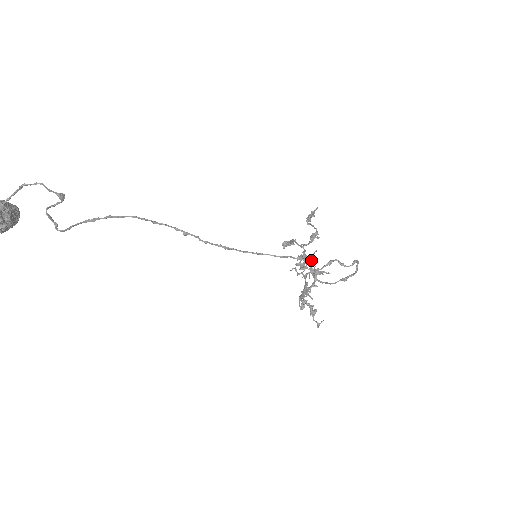
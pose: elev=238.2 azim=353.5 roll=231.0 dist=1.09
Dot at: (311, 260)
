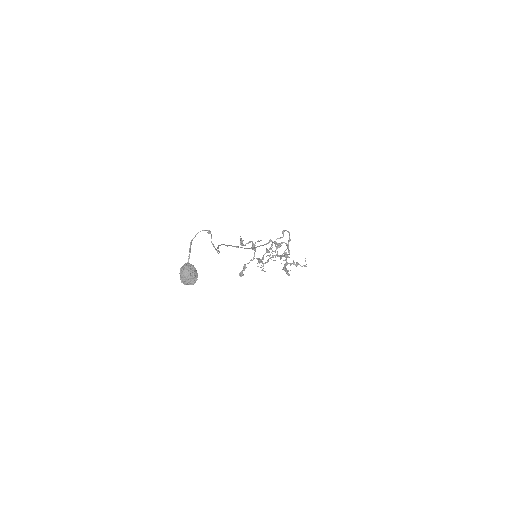
Dot at: occluded
